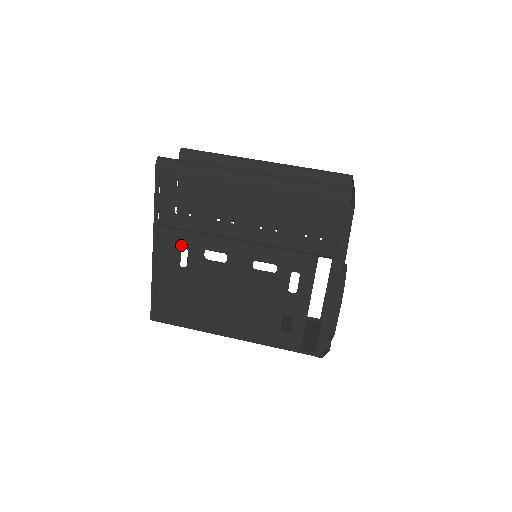
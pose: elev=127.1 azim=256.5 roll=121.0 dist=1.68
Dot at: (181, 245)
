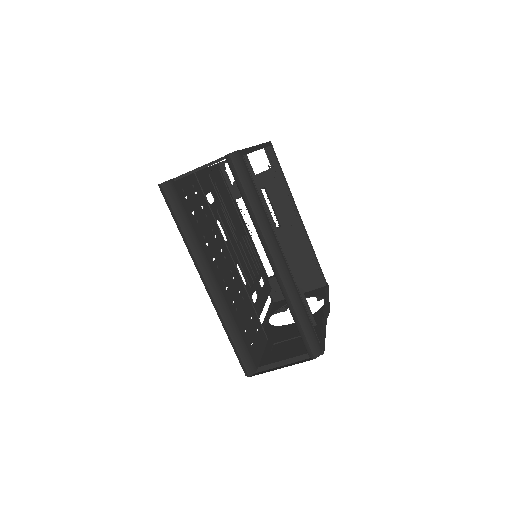
Dot at: occluded
